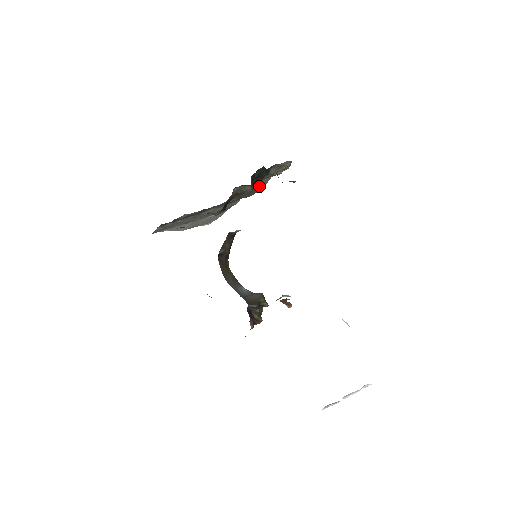
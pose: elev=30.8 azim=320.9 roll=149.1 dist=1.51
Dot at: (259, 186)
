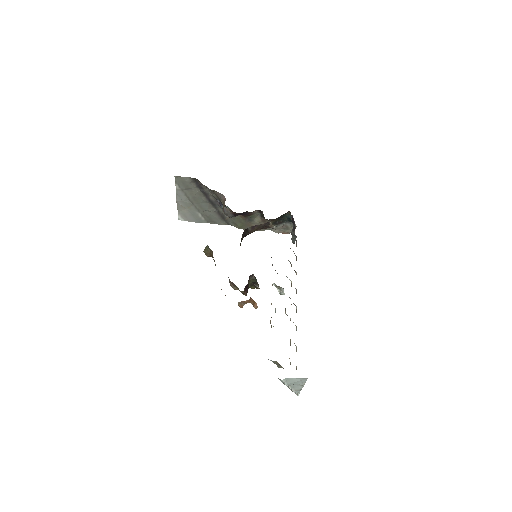
Dot at: occluded
